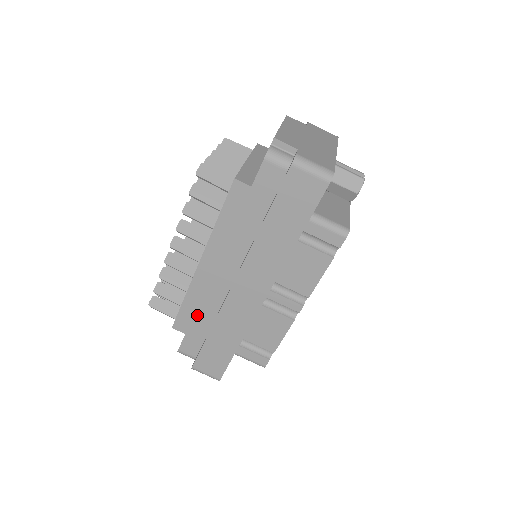
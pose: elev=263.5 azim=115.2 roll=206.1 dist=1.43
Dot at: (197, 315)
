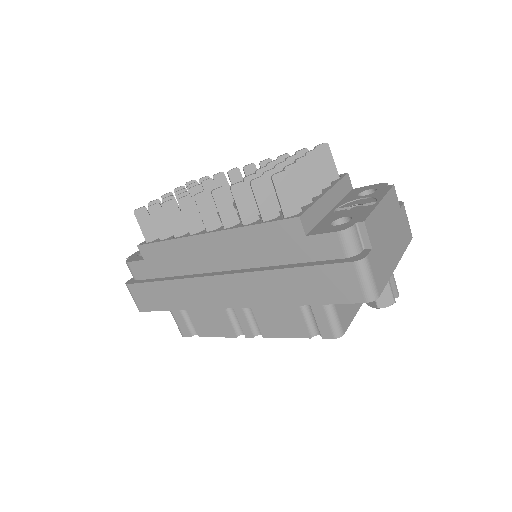
Dot at: (166, 259)
